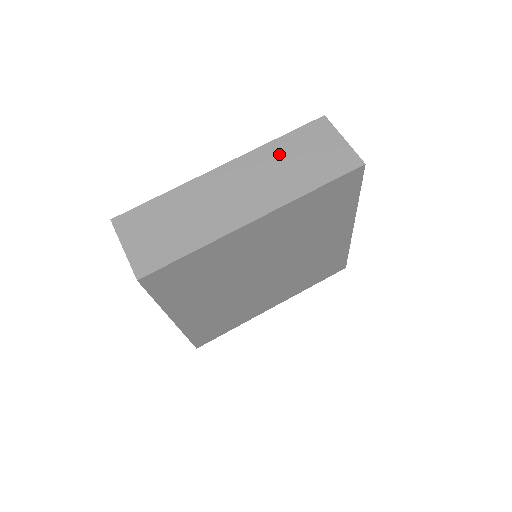
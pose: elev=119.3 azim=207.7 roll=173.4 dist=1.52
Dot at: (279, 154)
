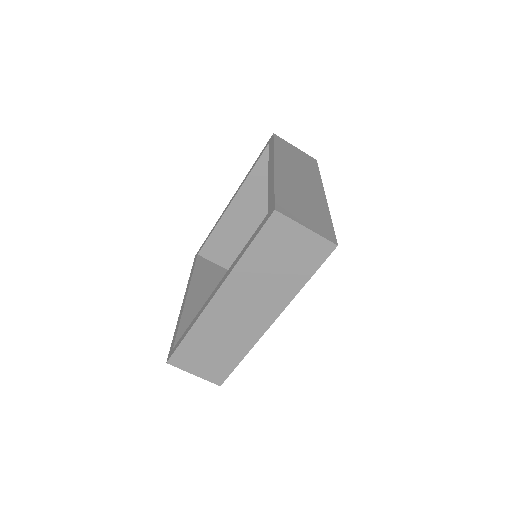
Dot at: (256, 267)
